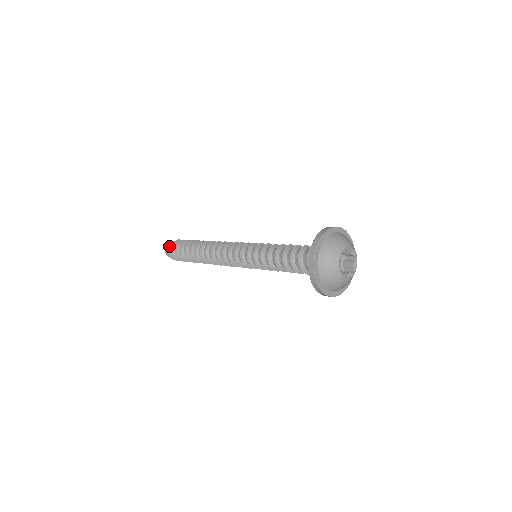
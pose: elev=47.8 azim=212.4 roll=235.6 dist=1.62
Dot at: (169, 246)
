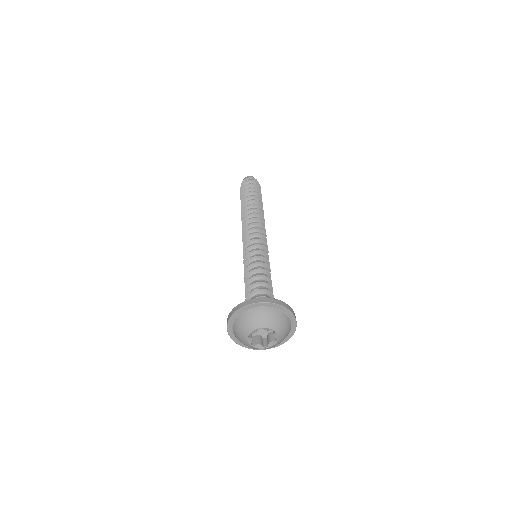
Dot at: occluded
